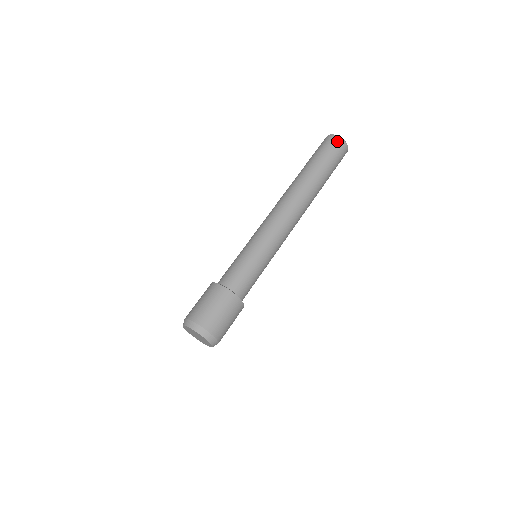
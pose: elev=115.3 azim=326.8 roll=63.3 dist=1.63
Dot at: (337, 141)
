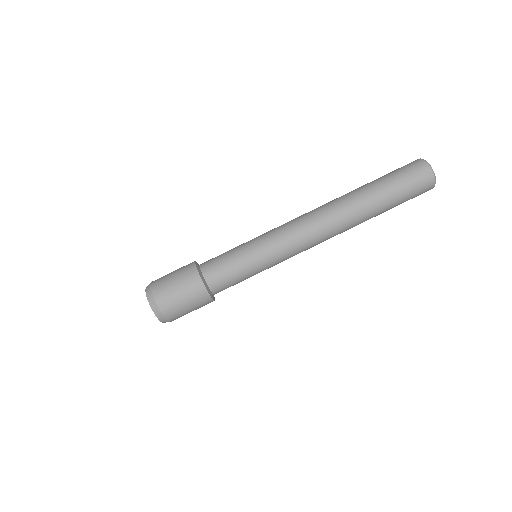
Dot at: (416, 163)
